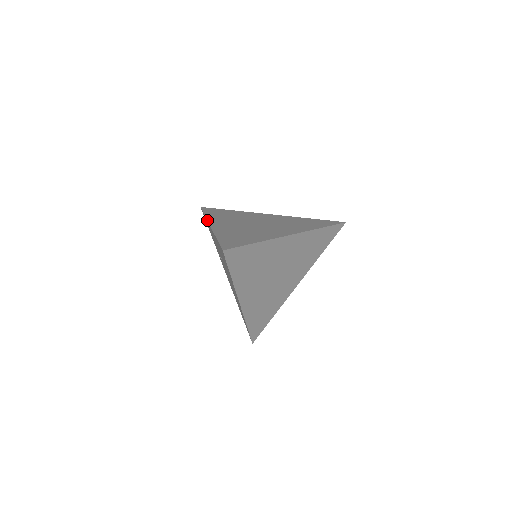
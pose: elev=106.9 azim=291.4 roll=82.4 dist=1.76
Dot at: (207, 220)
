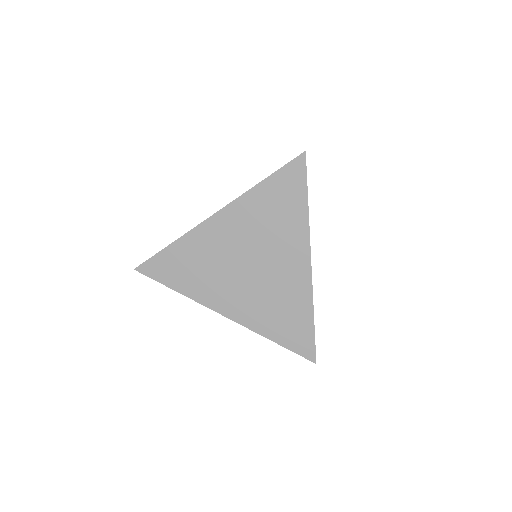
Dot at: occluded
